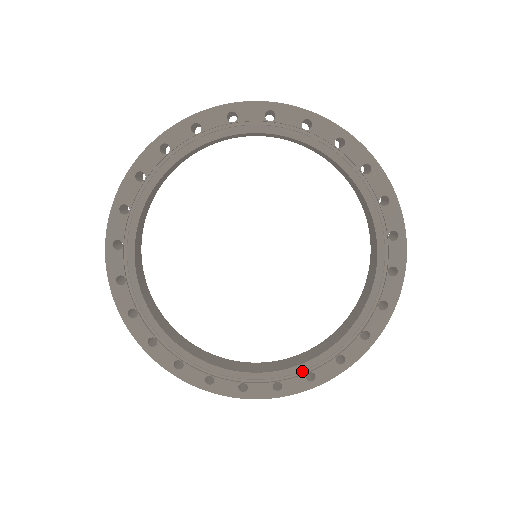
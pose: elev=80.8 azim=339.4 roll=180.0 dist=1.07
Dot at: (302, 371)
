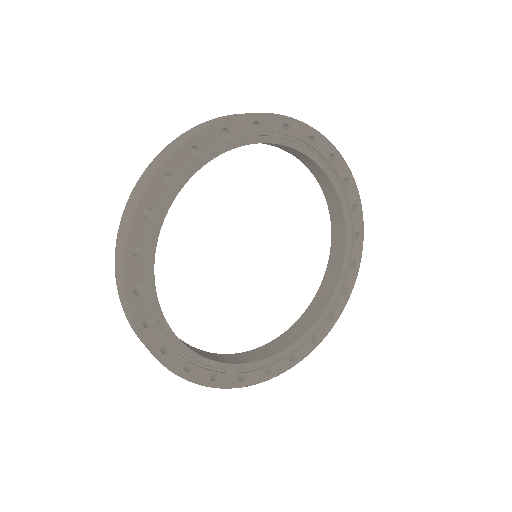
Dot at: (308, 337)
